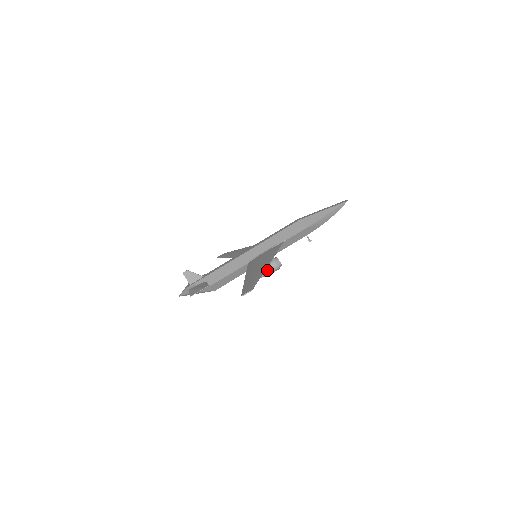
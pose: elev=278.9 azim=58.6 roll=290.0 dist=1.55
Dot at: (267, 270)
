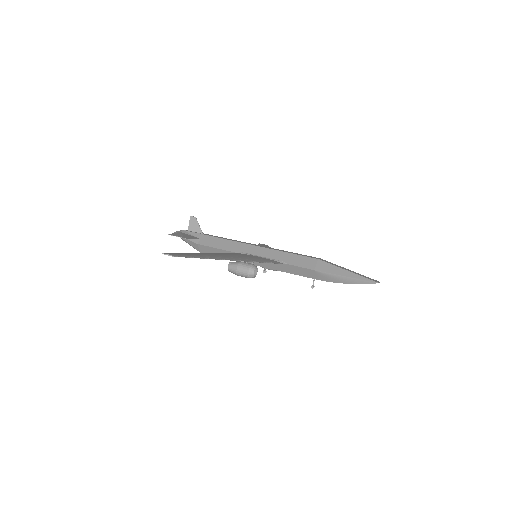
Dot at: (237, 268)
